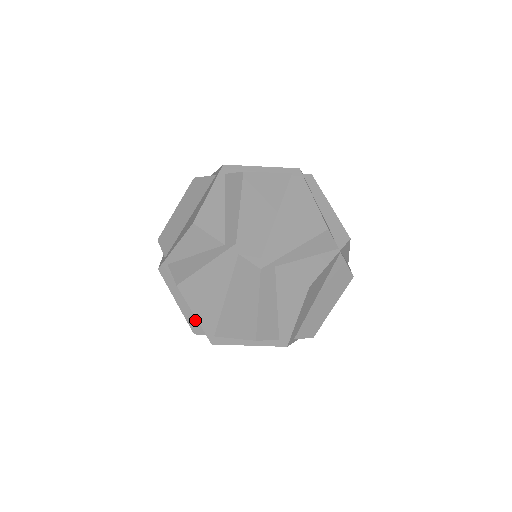
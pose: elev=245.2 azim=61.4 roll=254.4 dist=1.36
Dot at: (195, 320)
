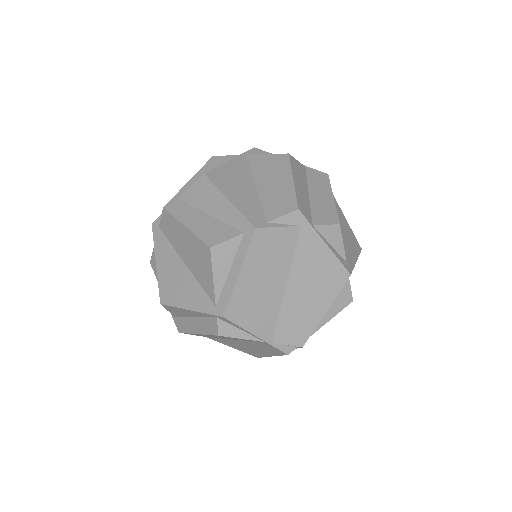
Dot at: (207, 322)
